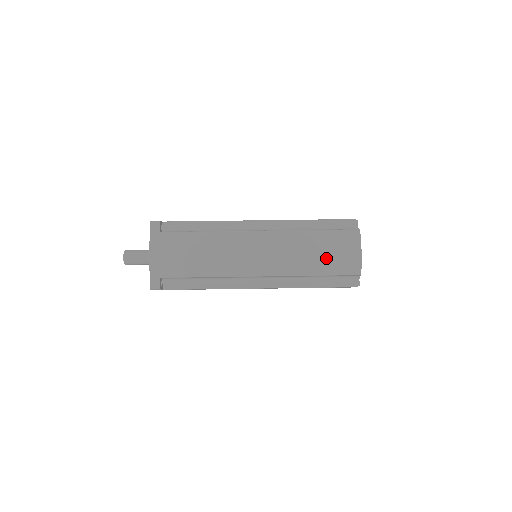
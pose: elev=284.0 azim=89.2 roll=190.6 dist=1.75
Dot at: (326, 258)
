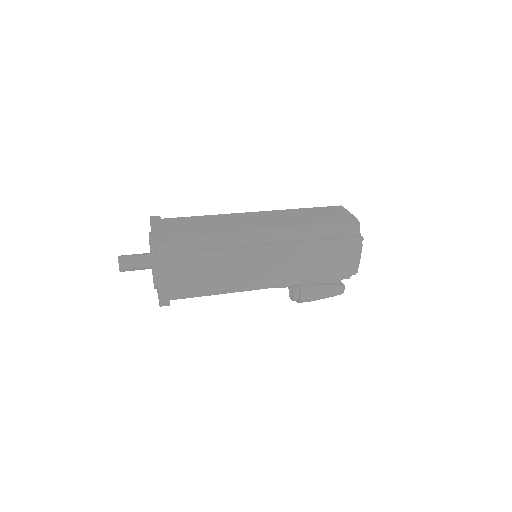
Dot at: (322, 217)
